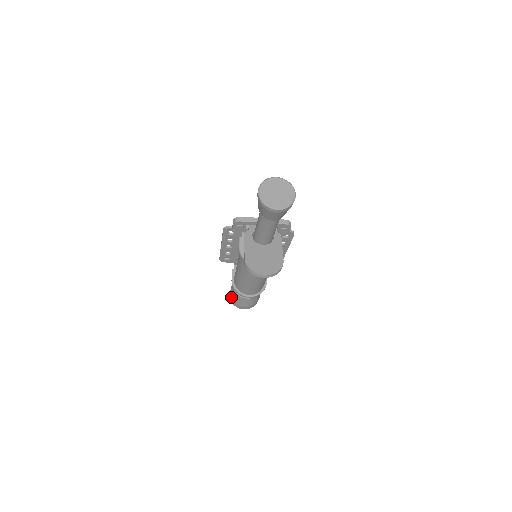
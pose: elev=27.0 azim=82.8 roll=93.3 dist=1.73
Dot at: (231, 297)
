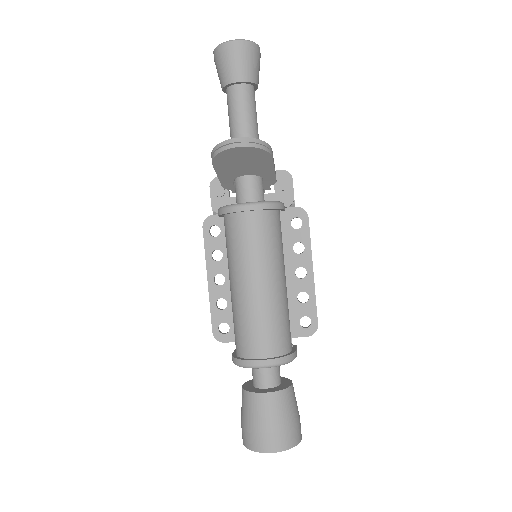
Dot at: (242, 427)
